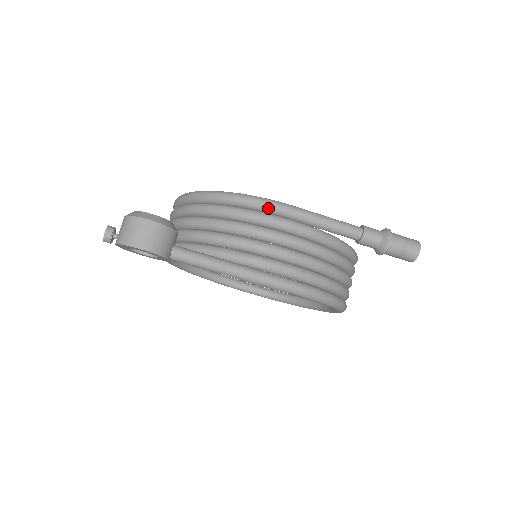
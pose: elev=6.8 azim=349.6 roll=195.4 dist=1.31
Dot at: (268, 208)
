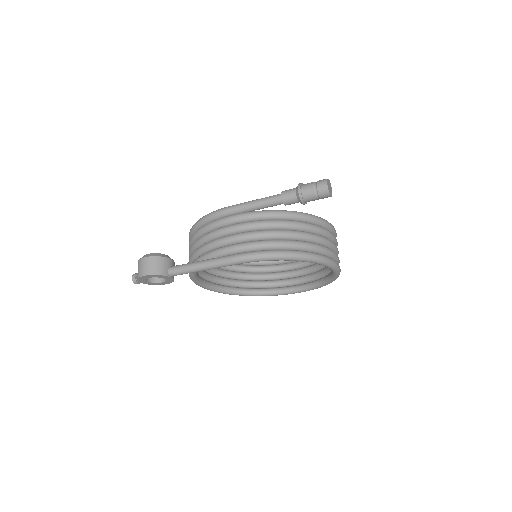
Dot at: (216, 216)
